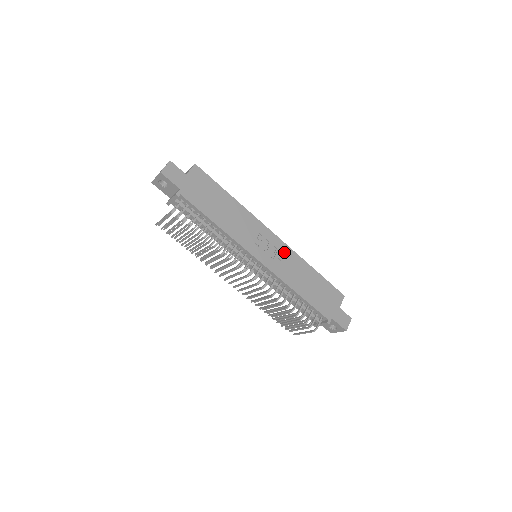
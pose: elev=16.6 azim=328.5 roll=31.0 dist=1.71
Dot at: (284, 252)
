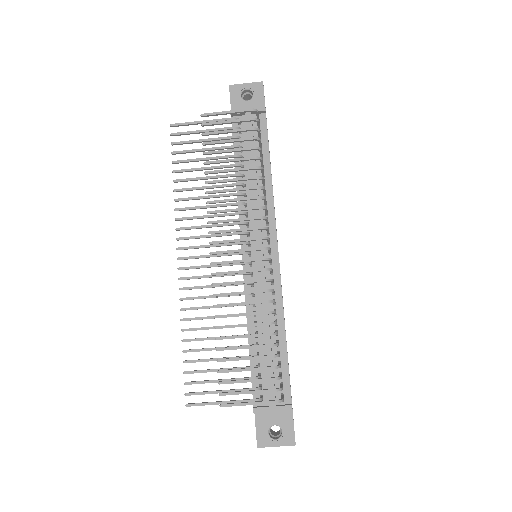
Dot at: occluded
